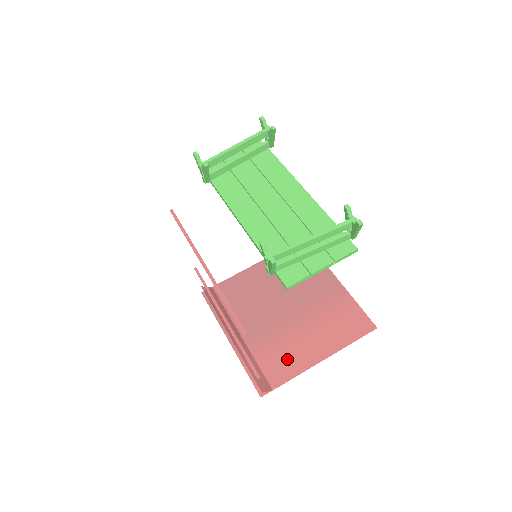
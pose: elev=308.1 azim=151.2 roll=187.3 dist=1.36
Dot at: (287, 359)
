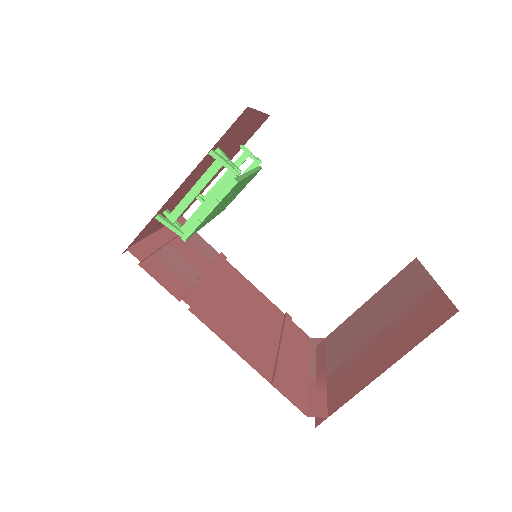
Dot at: (353, 381)
